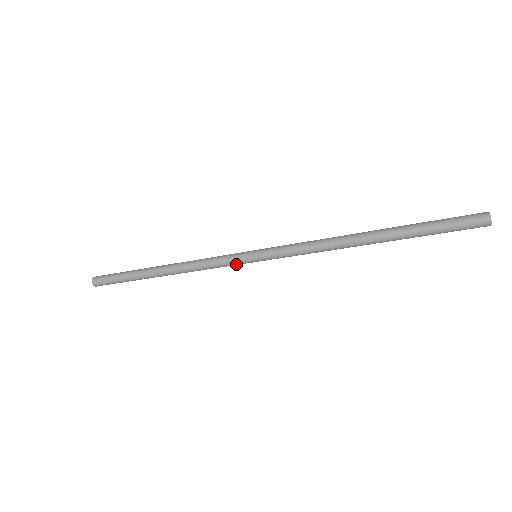
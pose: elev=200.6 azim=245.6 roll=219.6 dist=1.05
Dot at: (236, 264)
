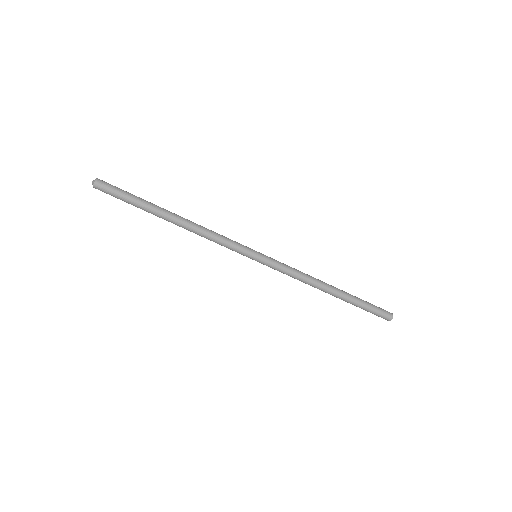
Dot at: (240, 251)
